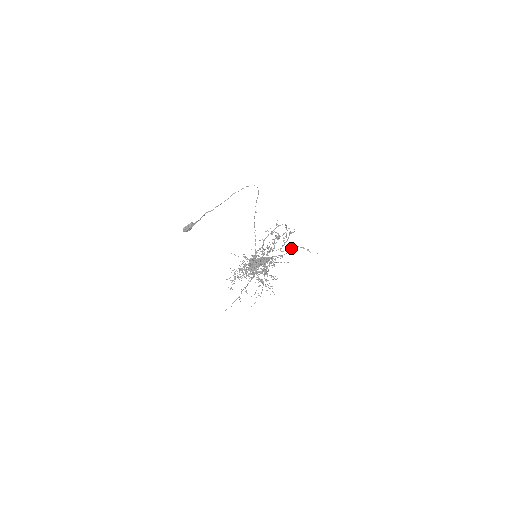
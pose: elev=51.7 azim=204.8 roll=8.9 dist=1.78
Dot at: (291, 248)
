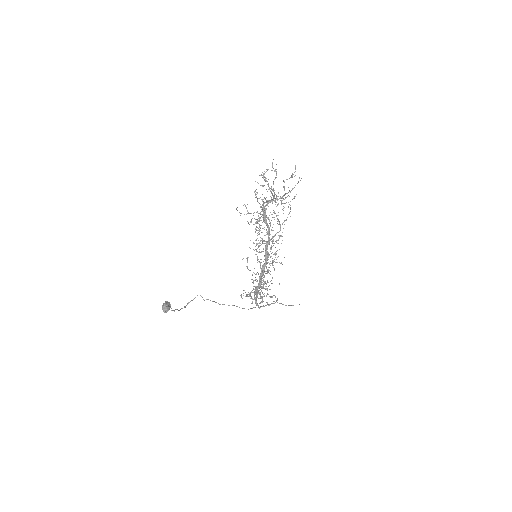
Dot at: (275, 297)
